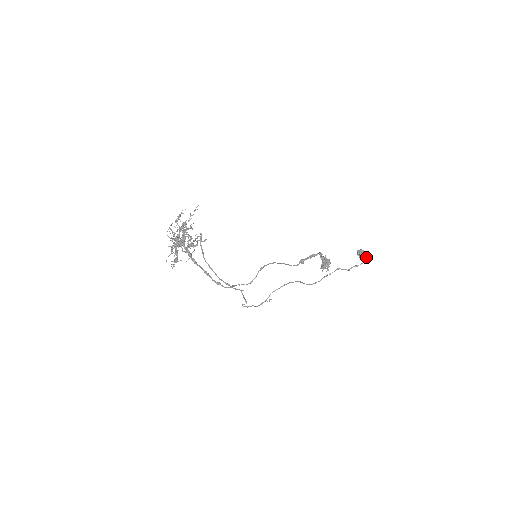
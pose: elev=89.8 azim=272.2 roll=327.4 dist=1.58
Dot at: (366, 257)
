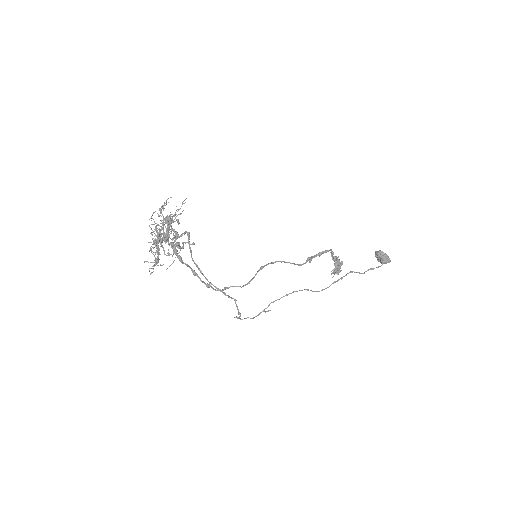
Dot at: (385, 260)
